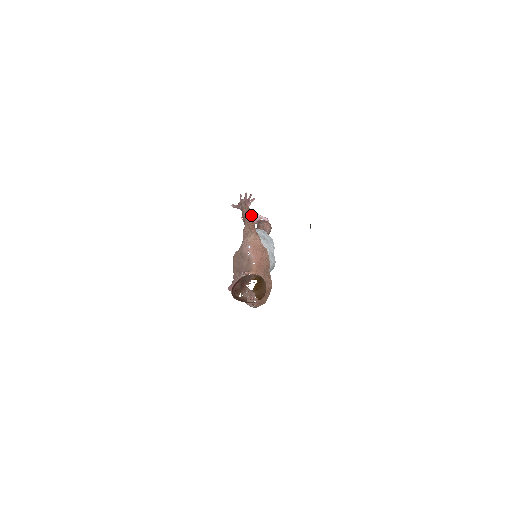
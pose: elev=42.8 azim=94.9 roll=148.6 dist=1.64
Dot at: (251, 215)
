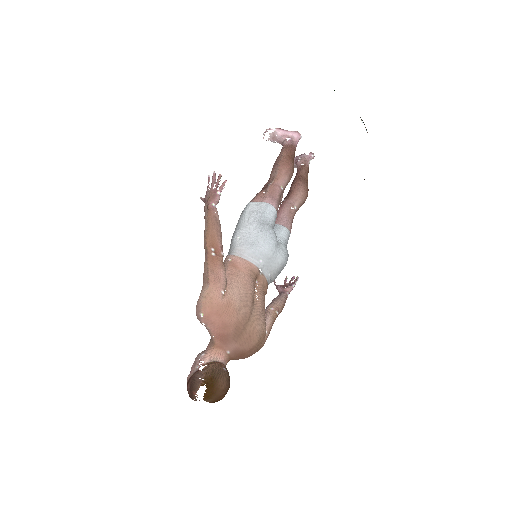
Dot at: (213, 233)
